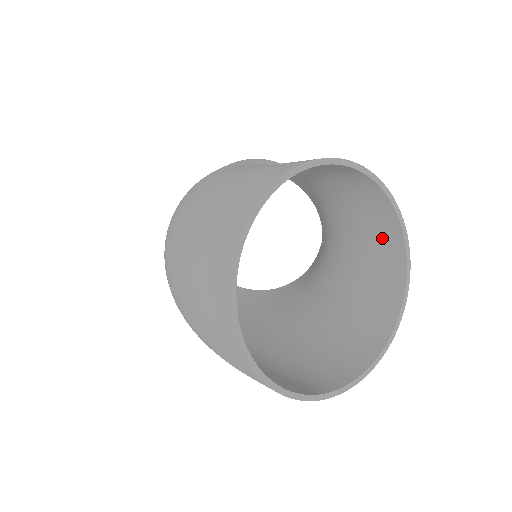
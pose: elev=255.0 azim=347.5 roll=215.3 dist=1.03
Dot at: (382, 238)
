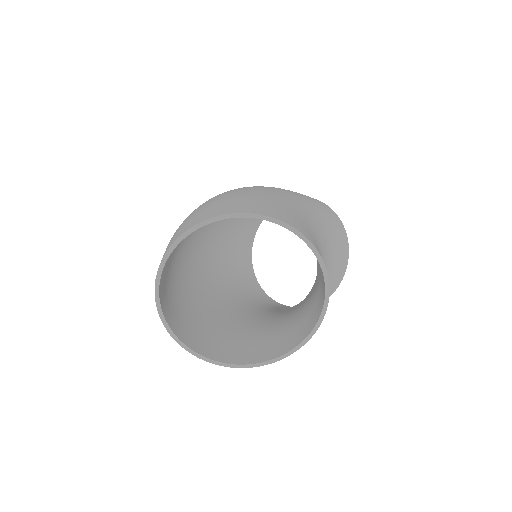
Dot at: (310, 318)
